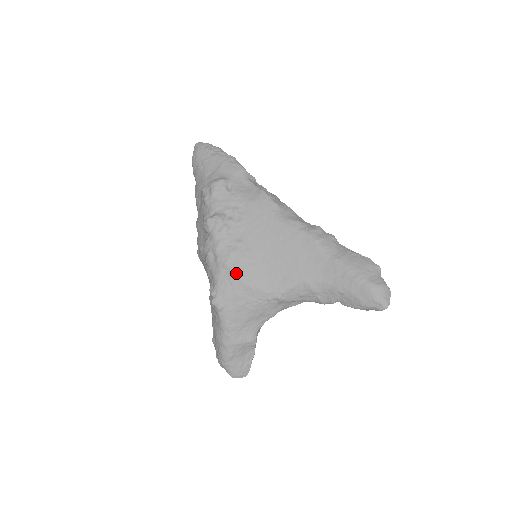
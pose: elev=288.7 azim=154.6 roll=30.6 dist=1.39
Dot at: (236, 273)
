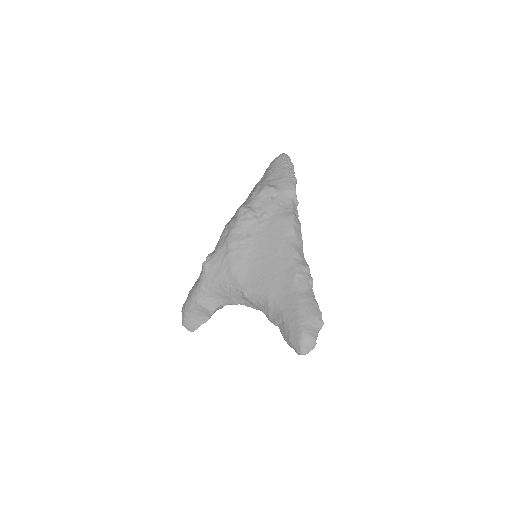
Dot at: (230, 255)
